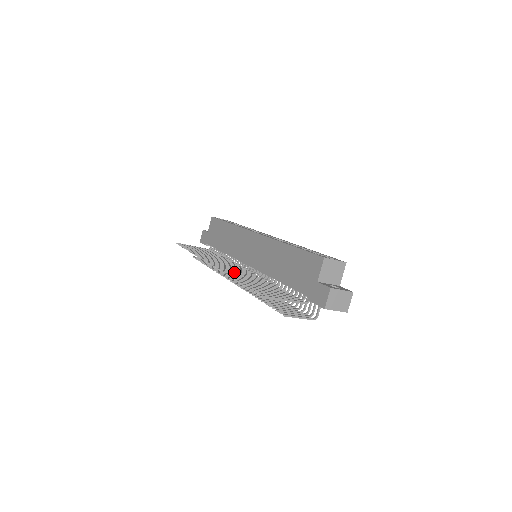
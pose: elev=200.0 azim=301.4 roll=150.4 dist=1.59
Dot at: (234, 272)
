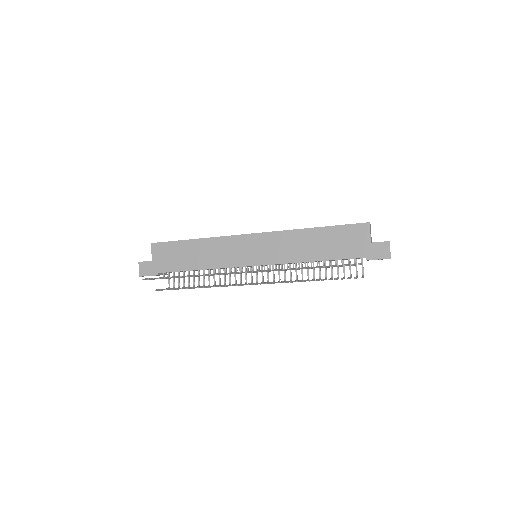
Dot at: (275, 269)
